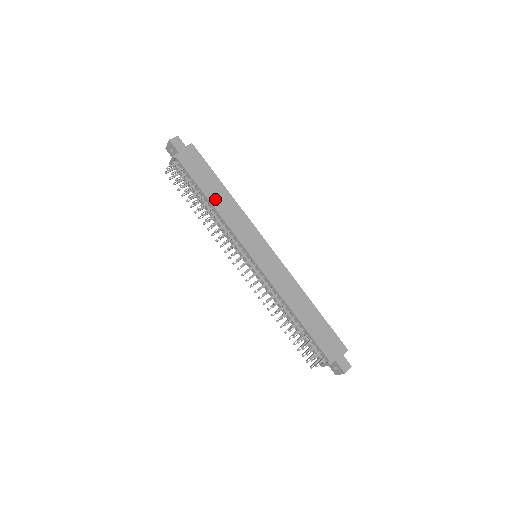
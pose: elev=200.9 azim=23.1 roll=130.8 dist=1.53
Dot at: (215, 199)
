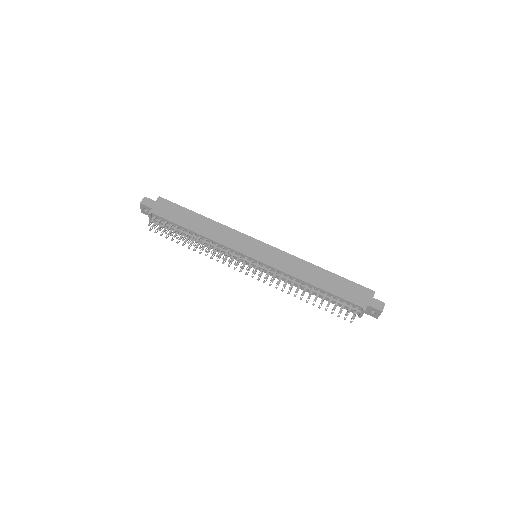
Dot at: (199, 228)
